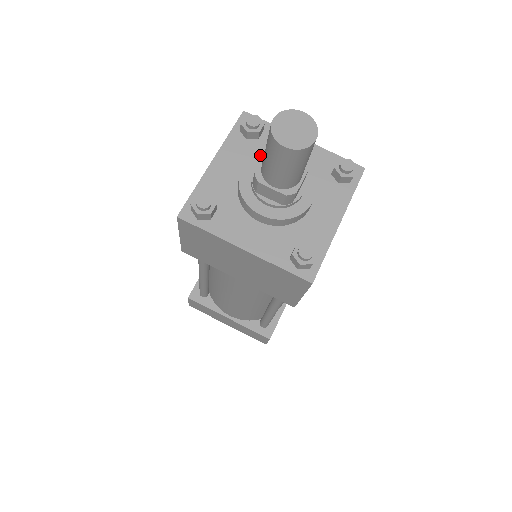
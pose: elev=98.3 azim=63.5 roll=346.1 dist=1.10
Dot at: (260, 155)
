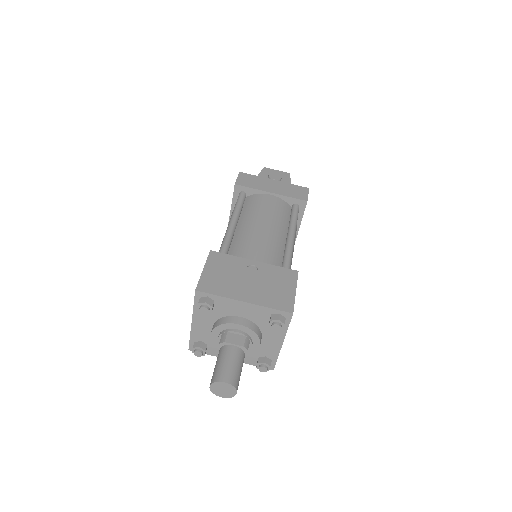
Dot at: (218, 327)
